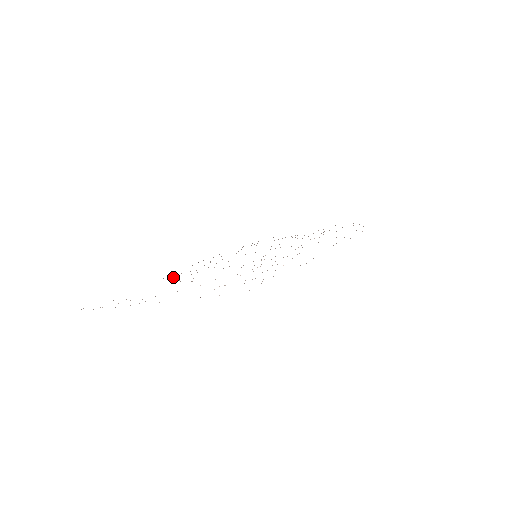
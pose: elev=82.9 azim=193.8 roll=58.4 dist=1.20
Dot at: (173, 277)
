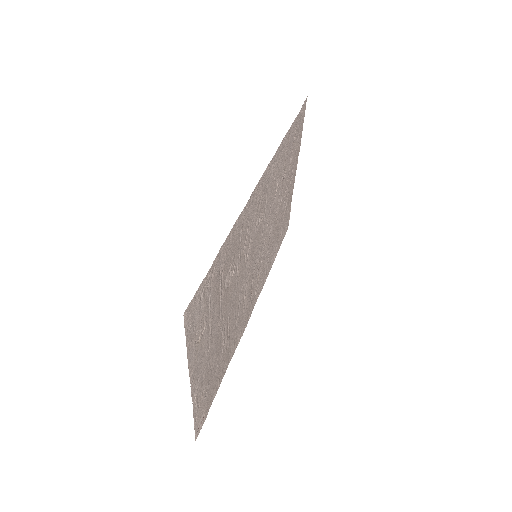
Dot at: (235, 336)
